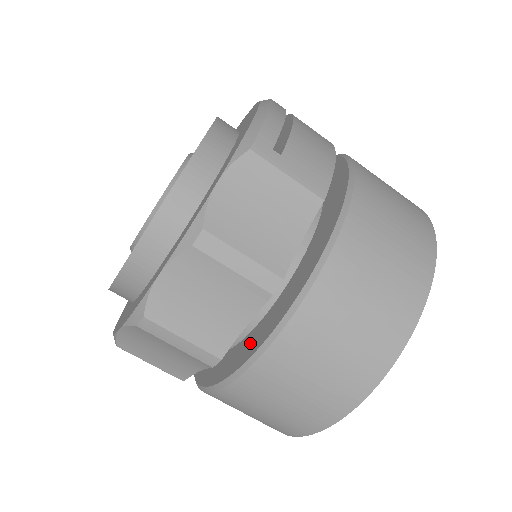
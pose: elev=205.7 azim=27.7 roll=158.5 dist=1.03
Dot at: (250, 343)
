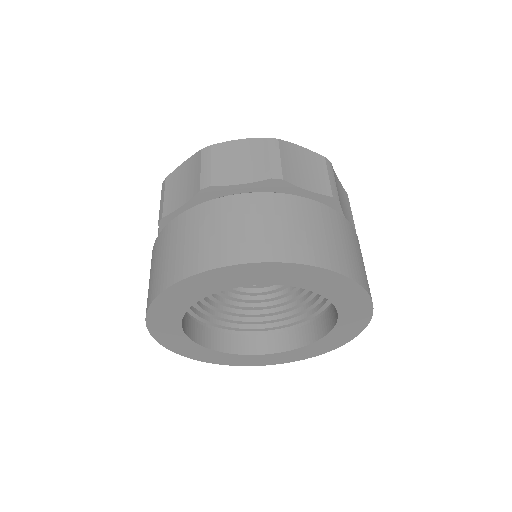
Dot at: occluded
